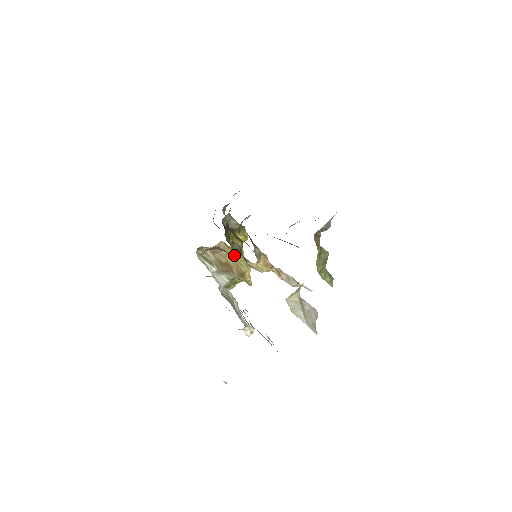
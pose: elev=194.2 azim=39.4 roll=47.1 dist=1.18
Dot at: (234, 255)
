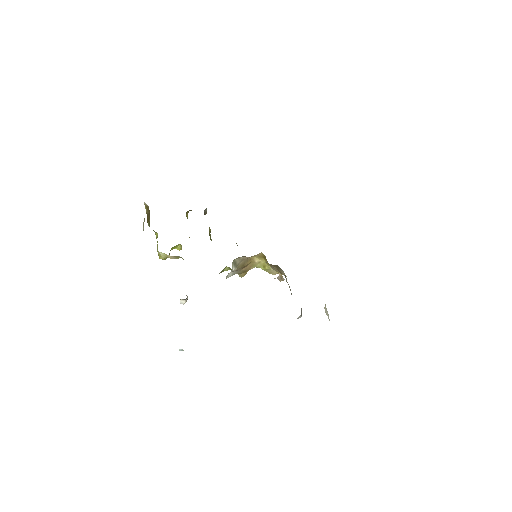
Dot at: (257, 261)
